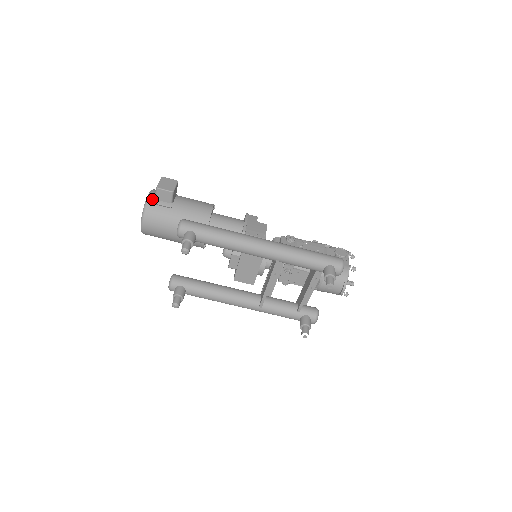
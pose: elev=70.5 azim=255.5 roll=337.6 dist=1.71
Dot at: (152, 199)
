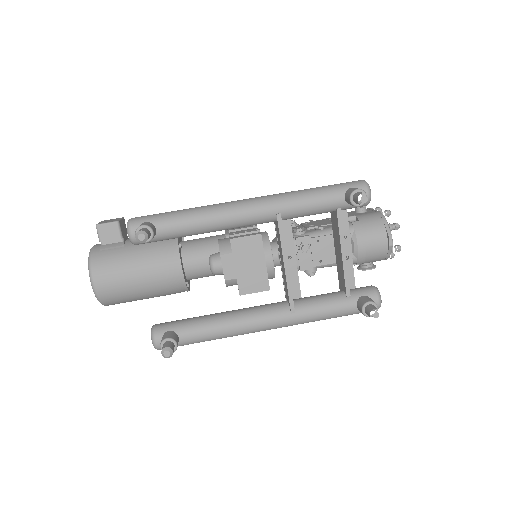
Dot at: (97, 247)
